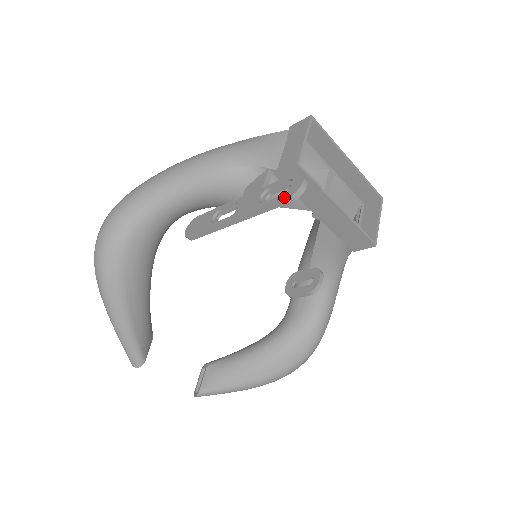
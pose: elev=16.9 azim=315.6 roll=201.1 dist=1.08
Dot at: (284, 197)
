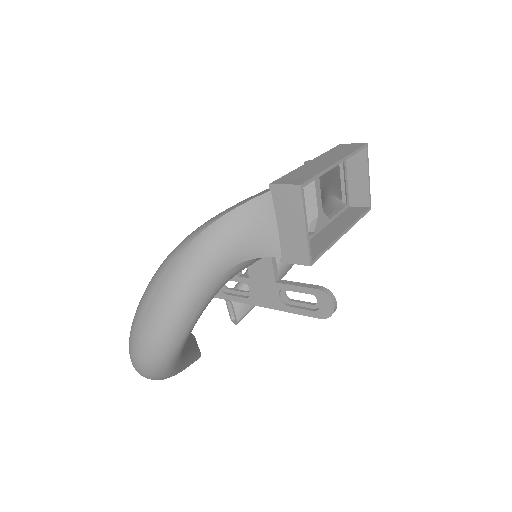
Dot at: (315, 316)
